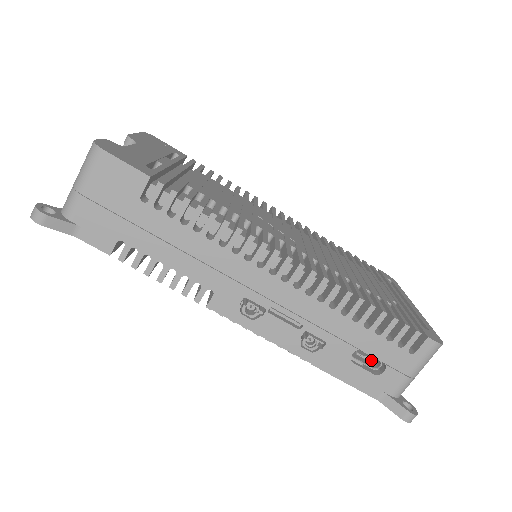
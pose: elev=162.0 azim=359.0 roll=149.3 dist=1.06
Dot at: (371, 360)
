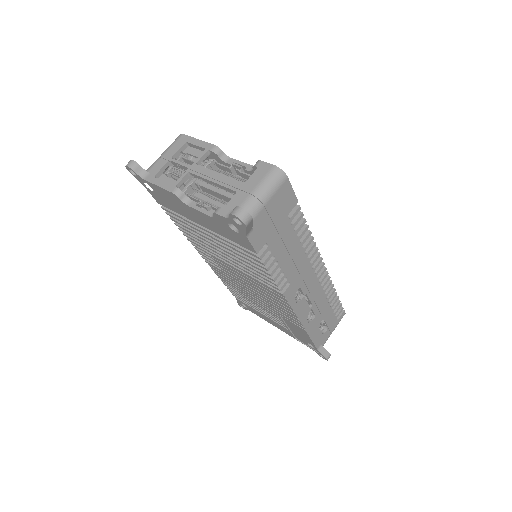
Dot at: (320, 326)
